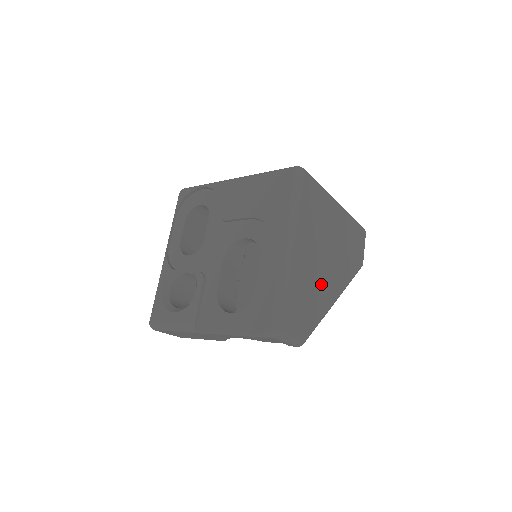
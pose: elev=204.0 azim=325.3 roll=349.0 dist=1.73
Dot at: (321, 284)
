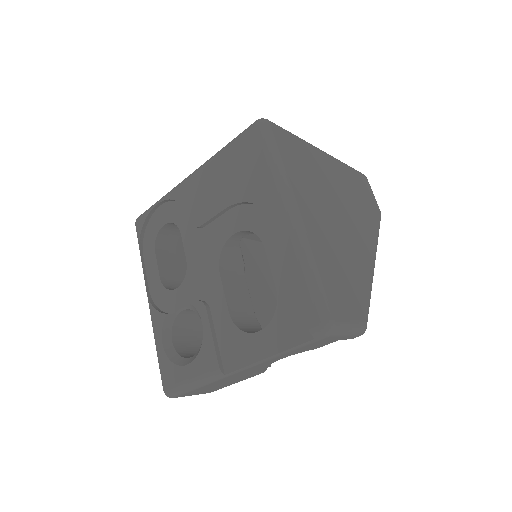
Dot at: (350, 248)
